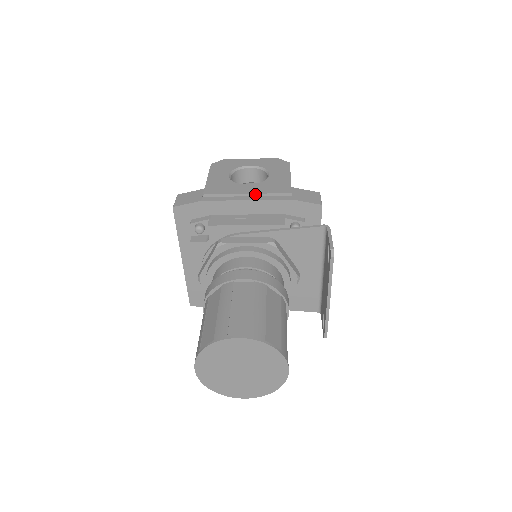
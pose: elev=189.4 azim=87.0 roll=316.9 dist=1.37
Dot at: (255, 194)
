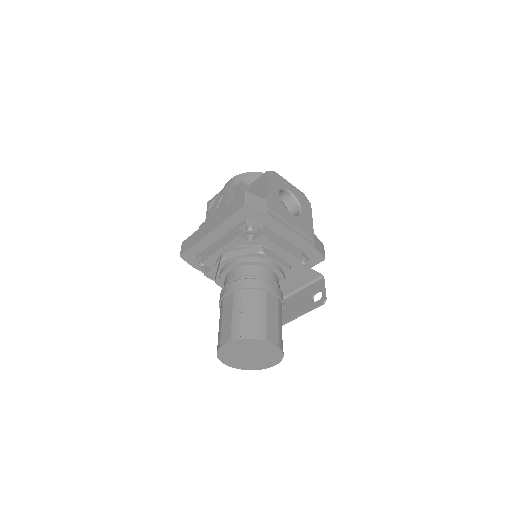
Dot at: (296, 227)
